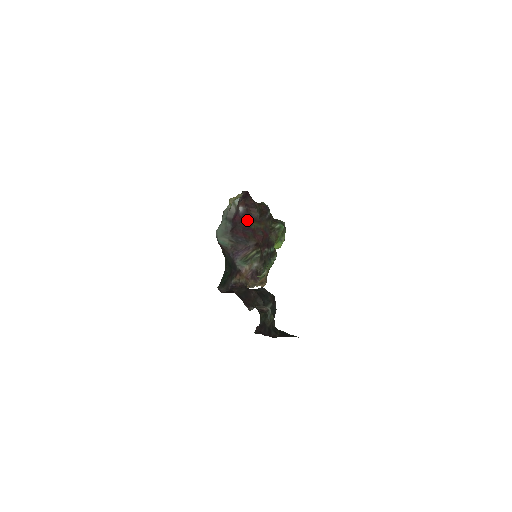
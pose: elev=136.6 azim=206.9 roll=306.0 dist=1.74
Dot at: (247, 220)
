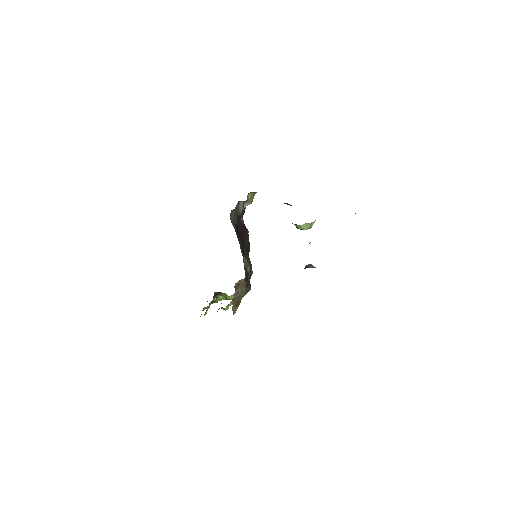
Dot at: (243, 232)
